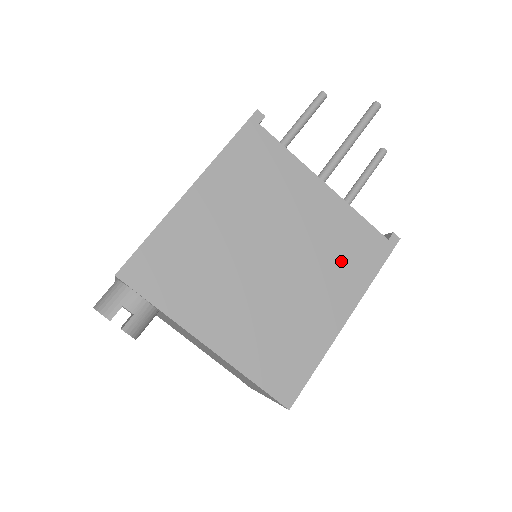
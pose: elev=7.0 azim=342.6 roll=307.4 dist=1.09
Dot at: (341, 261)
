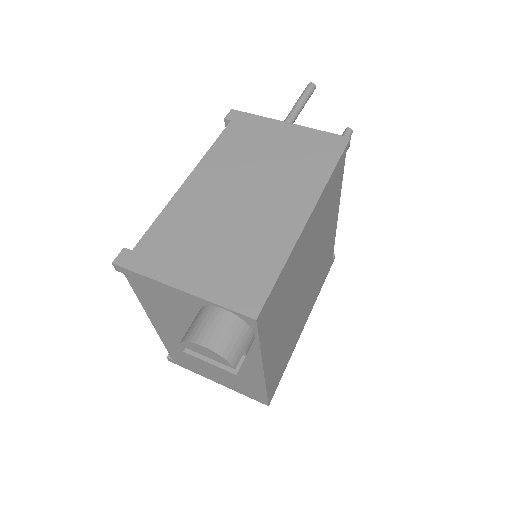
Dot at: (319, 280)
